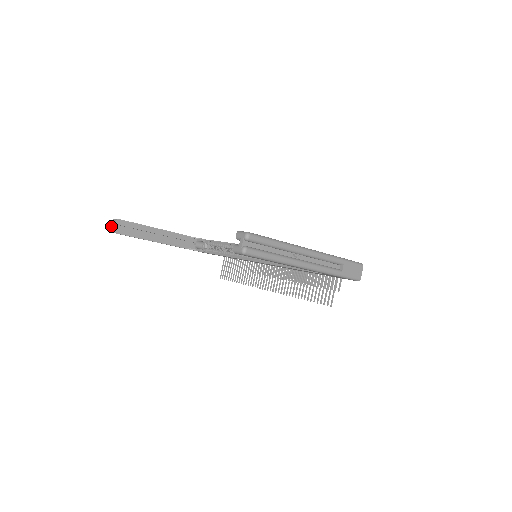
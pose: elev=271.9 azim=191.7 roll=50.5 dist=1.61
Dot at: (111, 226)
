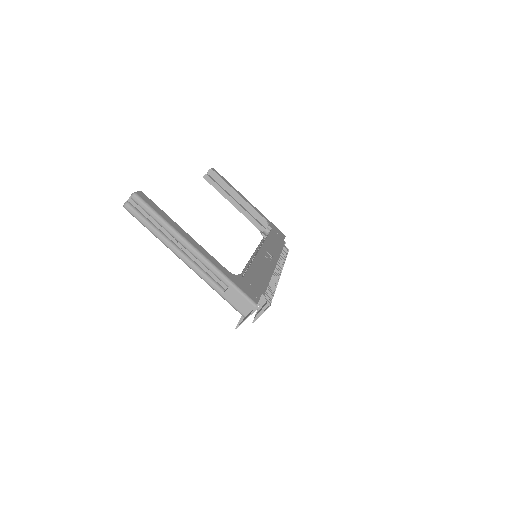
Dot at: occluded
